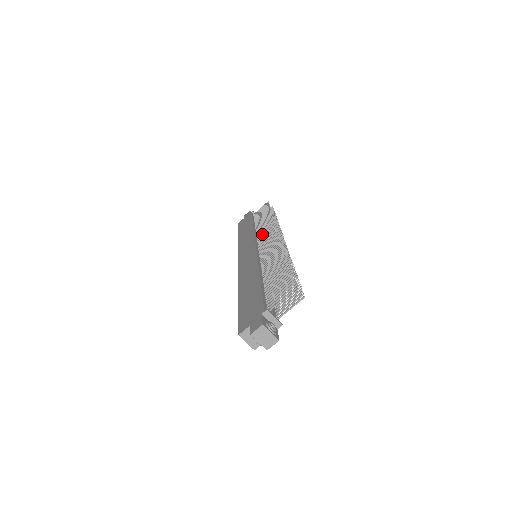
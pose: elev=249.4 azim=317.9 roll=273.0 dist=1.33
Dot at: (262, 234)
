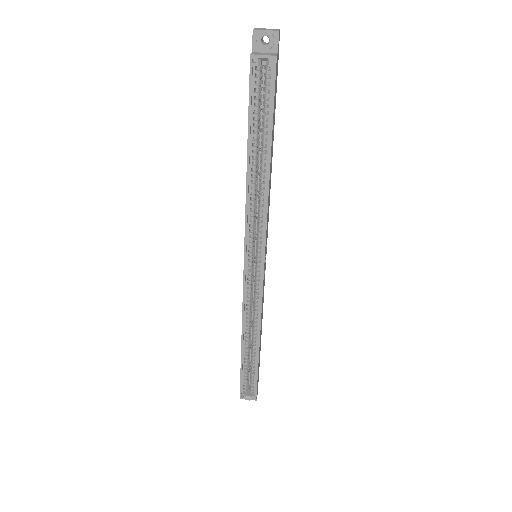
Dot at: occluded
